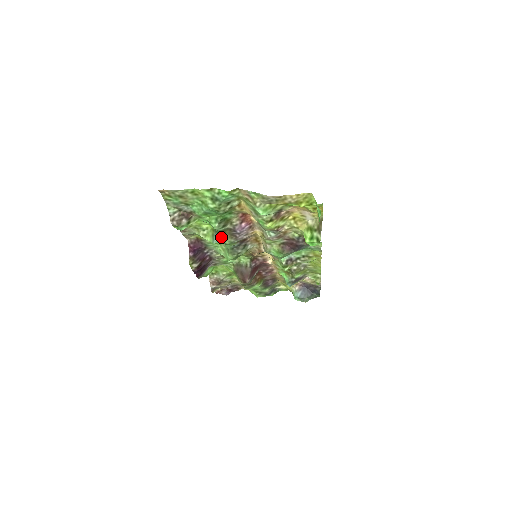
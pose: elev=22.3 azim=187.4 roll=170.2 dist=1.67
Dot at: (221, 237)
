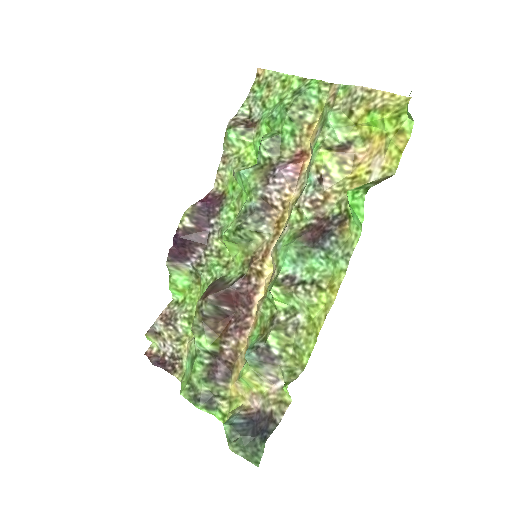
Dot at: (254, 170)
